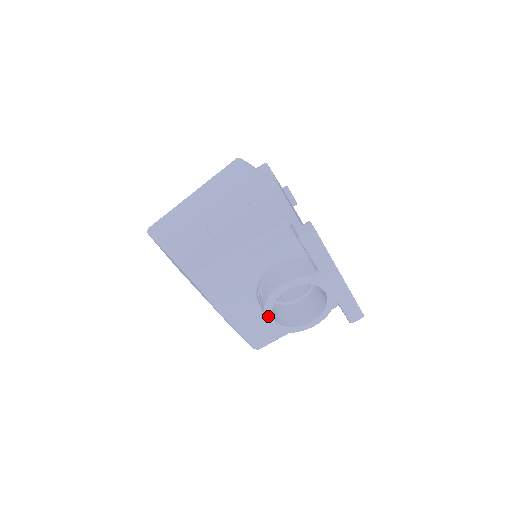
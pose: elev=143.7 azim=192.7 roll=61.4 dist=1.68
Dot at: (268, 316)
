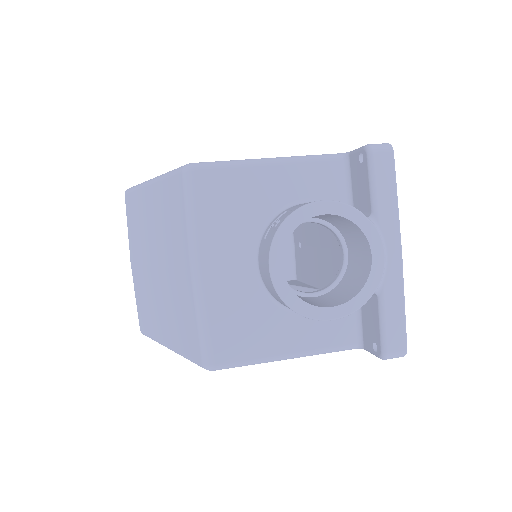
Dot at: (276, 250)
